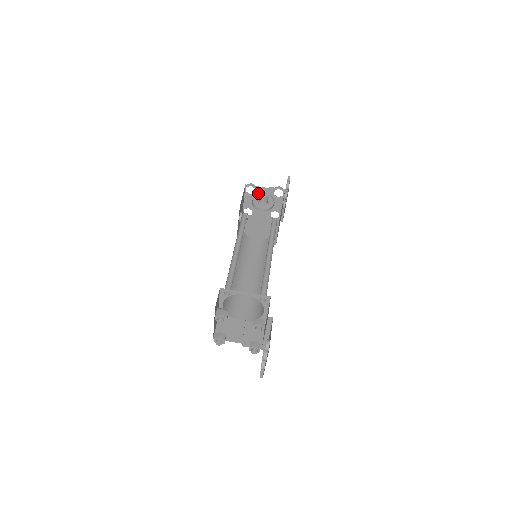
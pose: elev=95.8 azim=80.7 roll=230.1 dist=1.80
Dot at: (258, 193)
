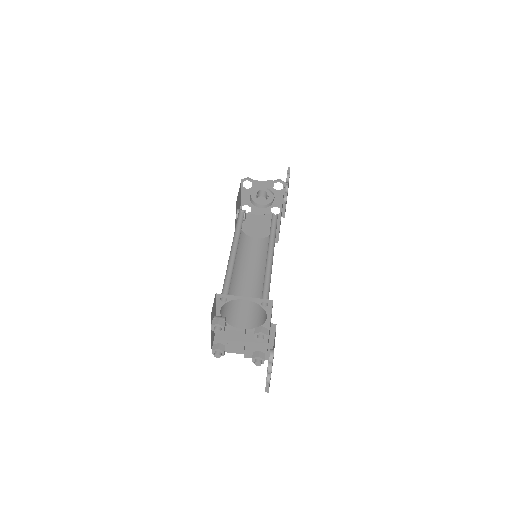
Dot at: (256, 187)
